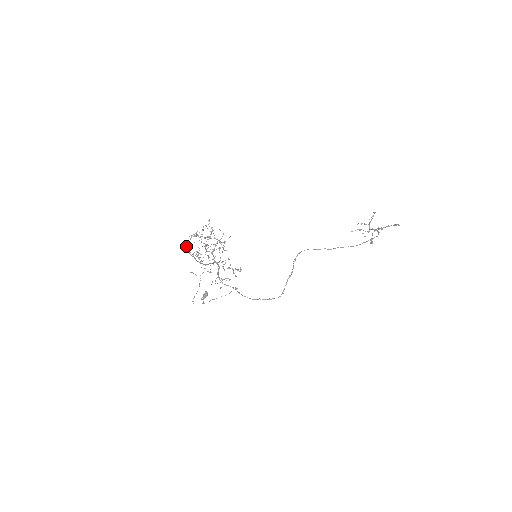
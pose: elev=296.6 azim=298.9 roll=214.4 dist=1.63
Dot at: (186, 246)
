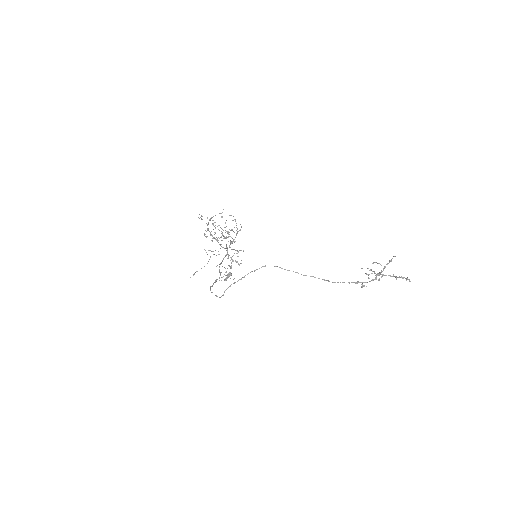
Dot at: occluded
